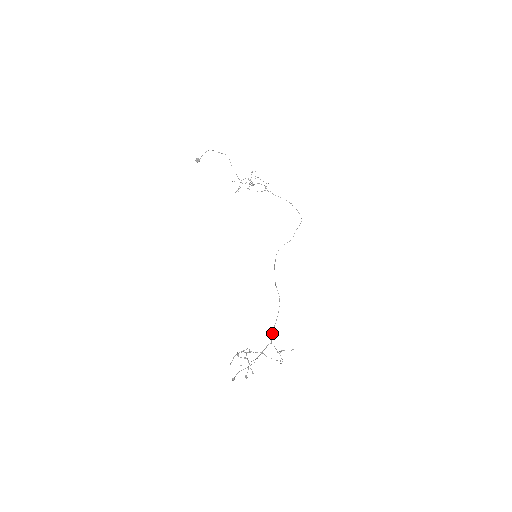
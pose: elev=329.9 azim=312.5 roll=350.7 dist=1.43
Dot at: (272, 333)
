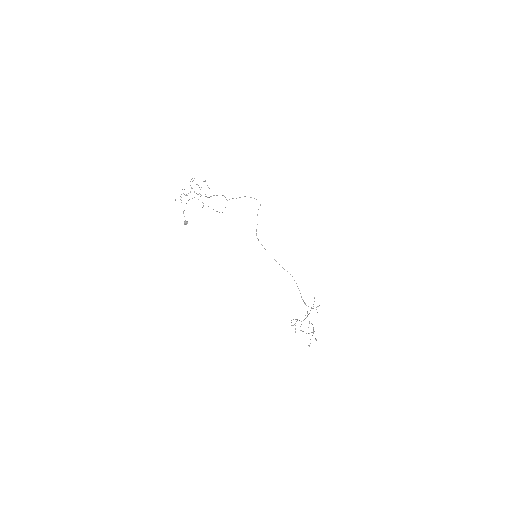
Dot at: occluded
